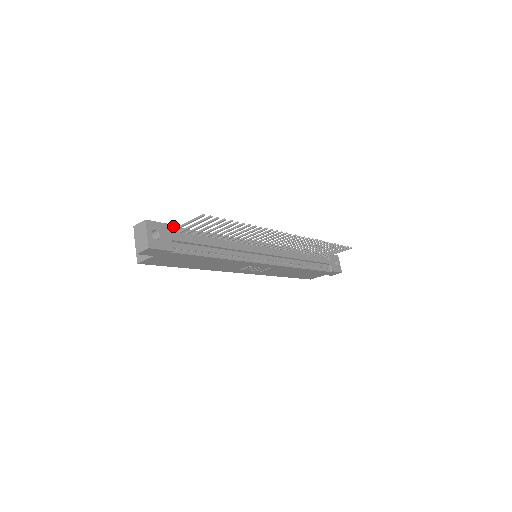
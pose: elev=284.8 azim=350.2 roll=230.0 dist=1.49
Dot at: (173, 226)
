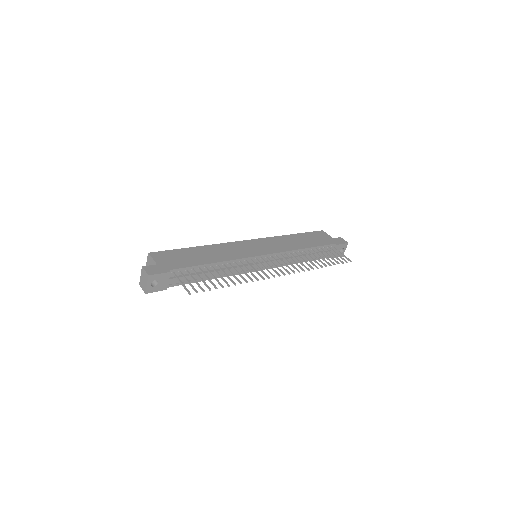
Dot at: (174, 269)
